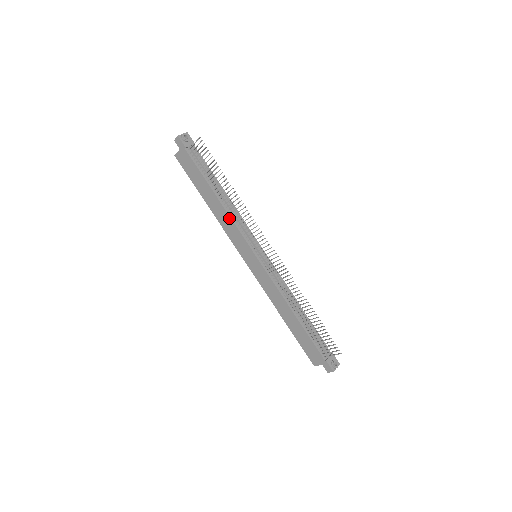
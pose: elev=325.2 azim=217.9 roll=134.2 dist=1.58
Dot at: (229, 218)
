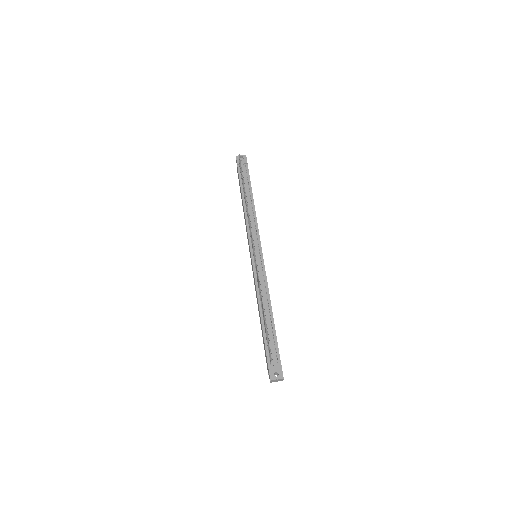
Dot at: (245, 220)
